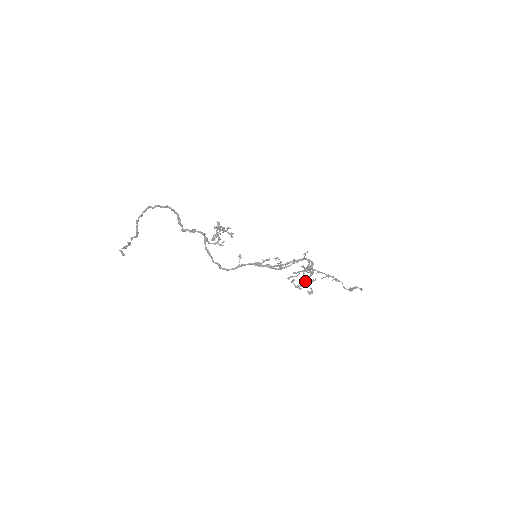
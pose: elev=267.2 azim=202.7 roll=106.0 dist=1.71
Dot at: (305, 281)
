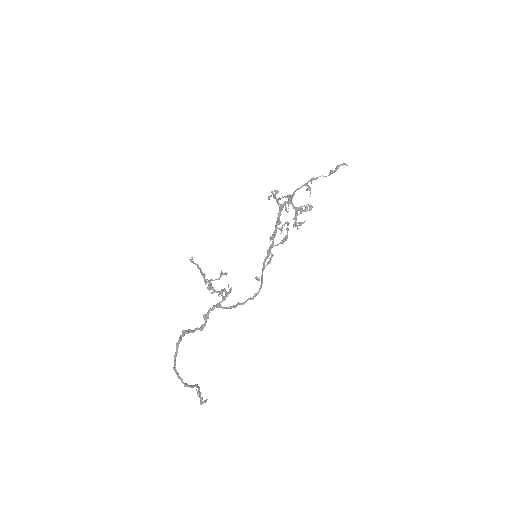
Dot at: occluded
